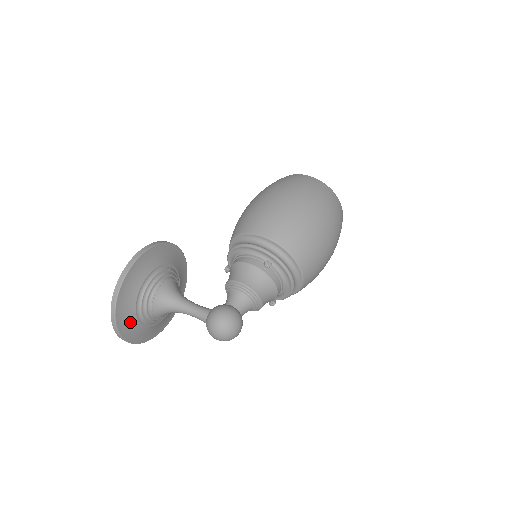
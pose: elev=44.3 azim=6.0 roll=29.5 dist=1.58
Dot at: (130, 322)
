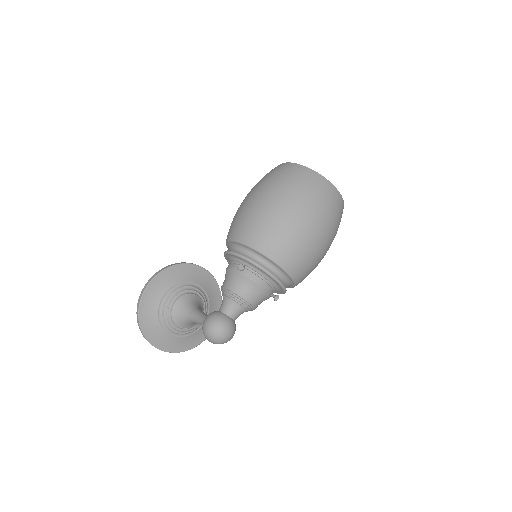
Dot at: (162, 337)
